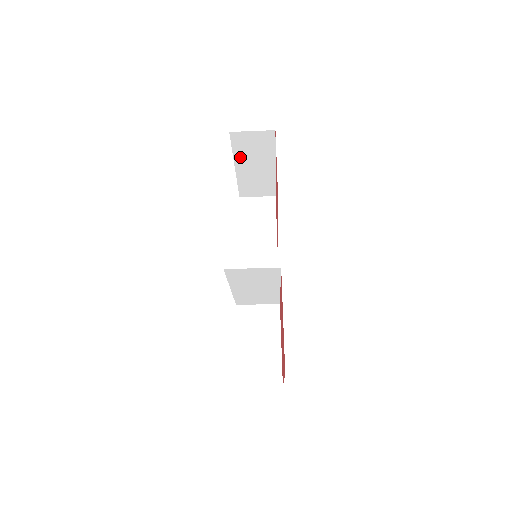
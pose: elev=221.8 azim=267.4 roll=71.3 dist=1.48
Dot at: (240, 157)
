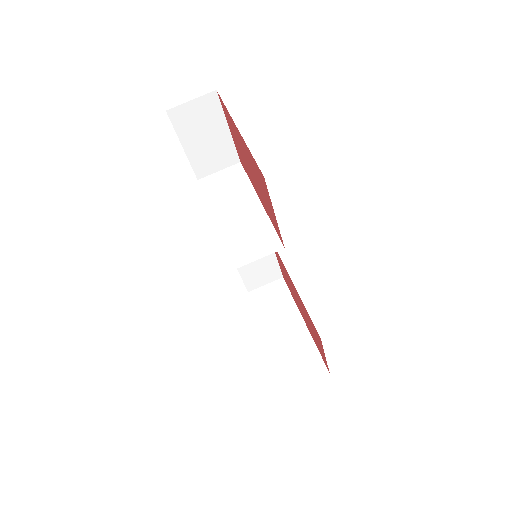
Dot at: (266, 320)
